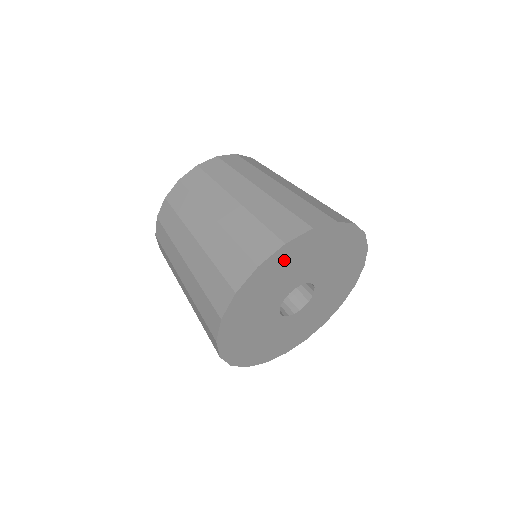
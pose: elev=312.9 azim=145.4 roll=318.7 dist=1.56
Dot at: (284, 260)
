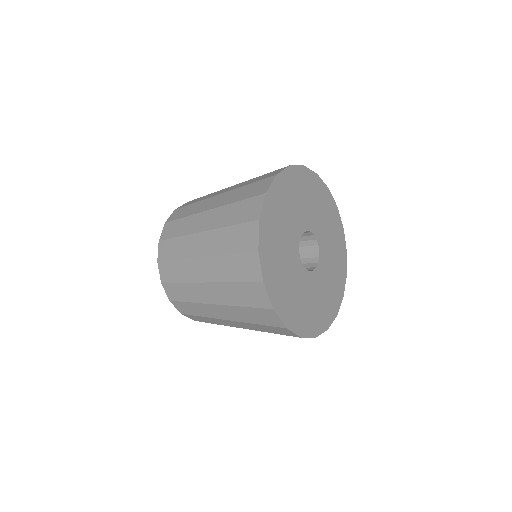
Dot at: (282, 194)
